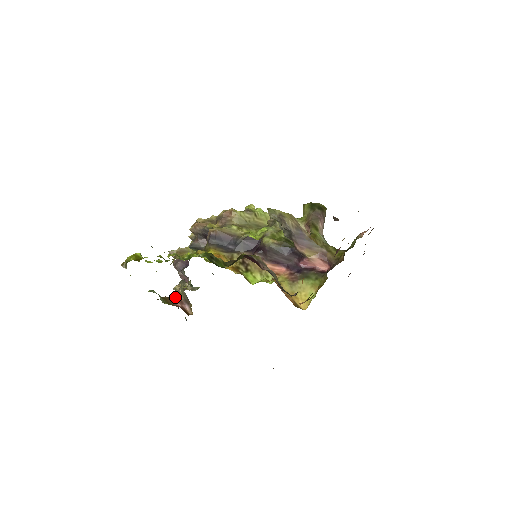
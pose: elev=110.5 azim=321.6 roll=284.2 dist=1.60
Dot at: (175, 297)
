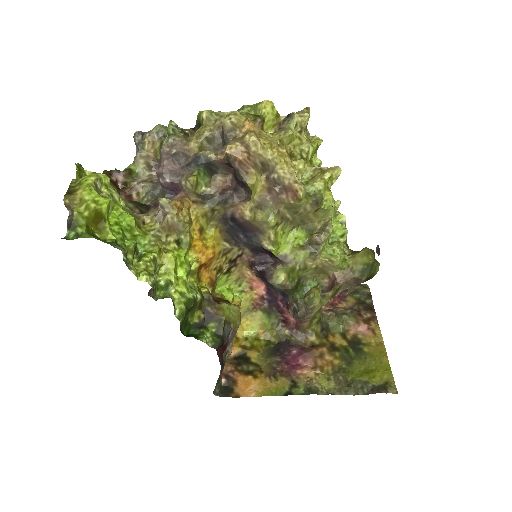
Dot at: (128, 195)
